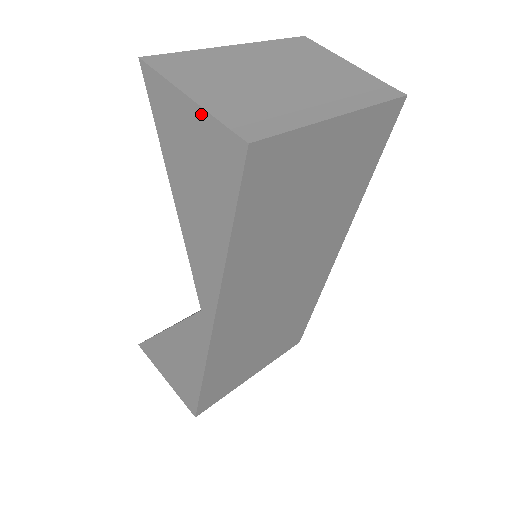
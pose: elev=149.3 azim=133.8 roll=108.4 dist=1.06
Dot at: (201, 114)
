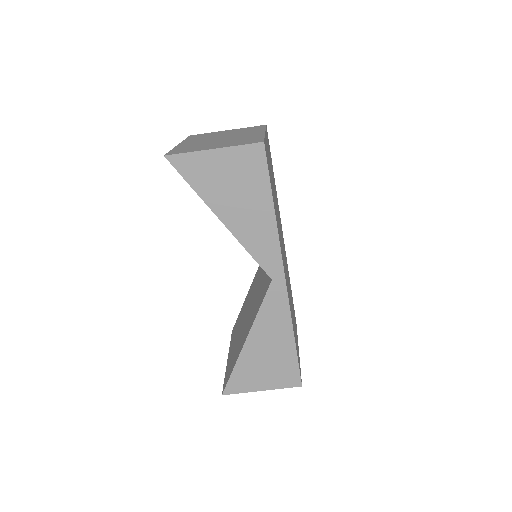
Dot at: (226, 151)
